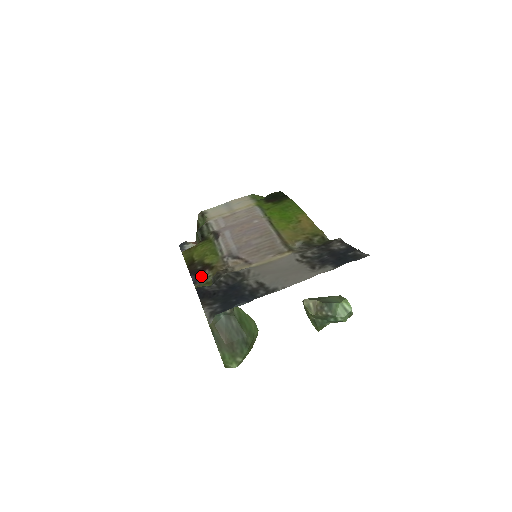
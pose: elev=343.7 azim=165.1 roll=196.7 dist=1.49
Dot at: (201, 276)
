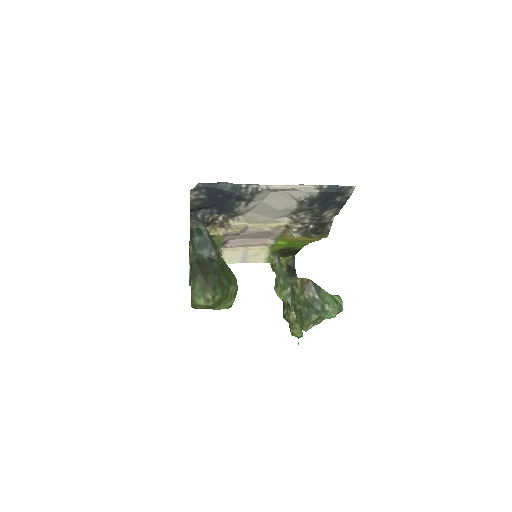
Dot at: occluded
